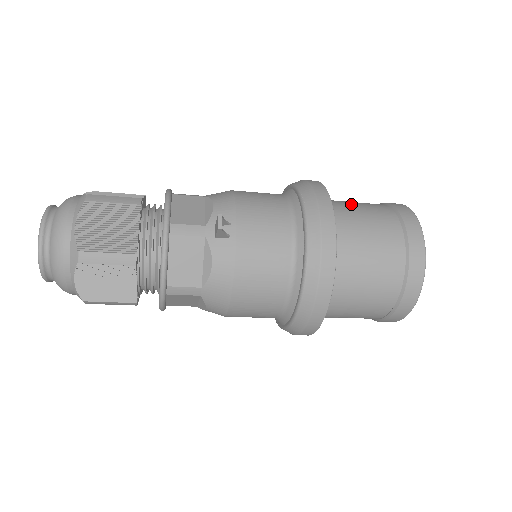
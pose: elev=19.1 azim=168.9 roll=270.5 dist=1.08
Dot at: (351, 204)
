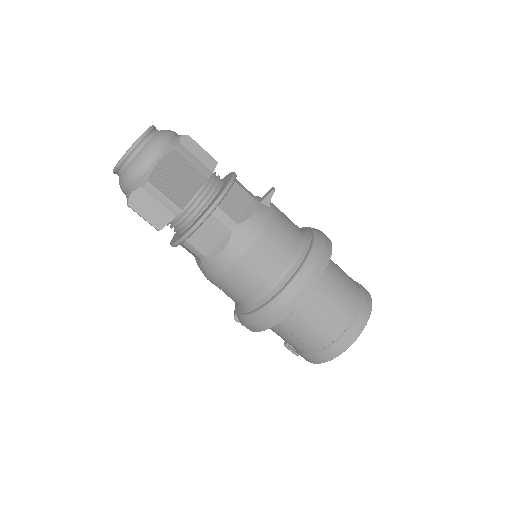
Dot at: occluded
